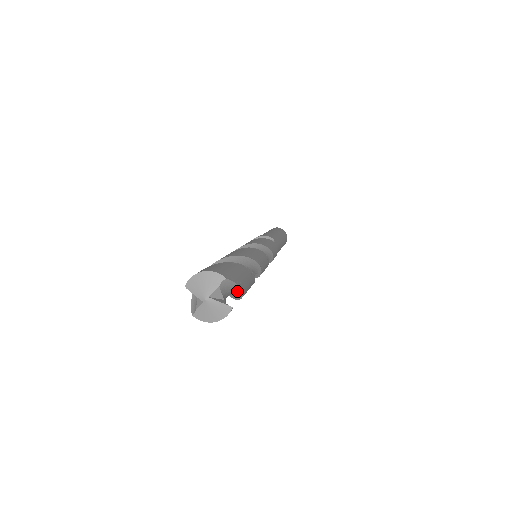
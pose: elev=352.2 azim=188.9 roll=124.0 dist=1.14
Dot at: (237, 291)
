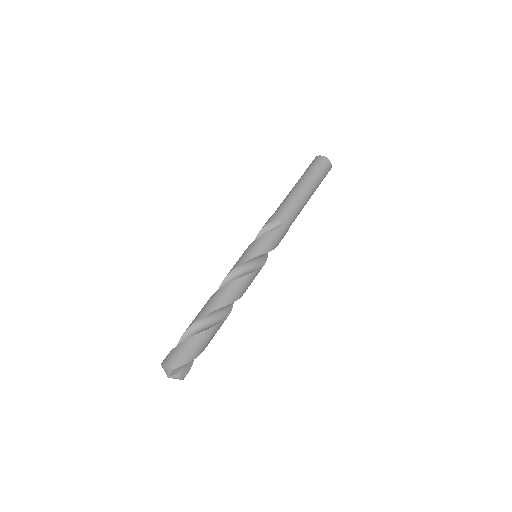
Dot at: (193, 357)
